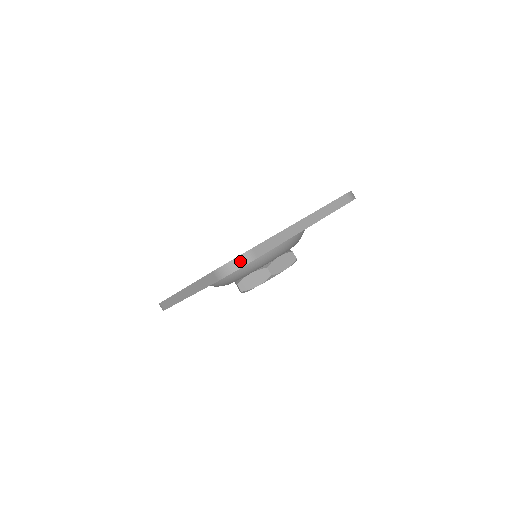
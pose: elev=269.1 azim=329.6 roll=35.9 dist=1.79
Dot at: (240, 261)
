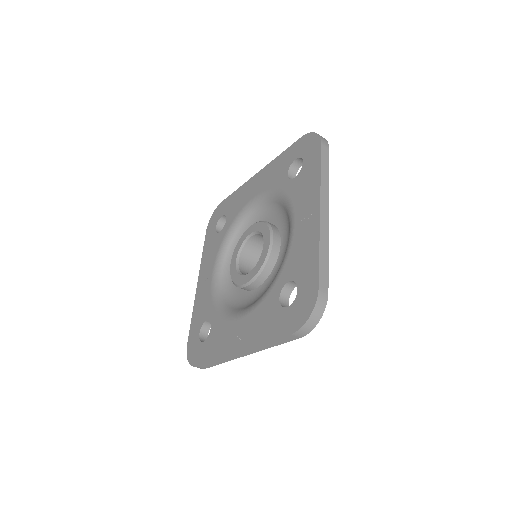
Dot at: occluded
